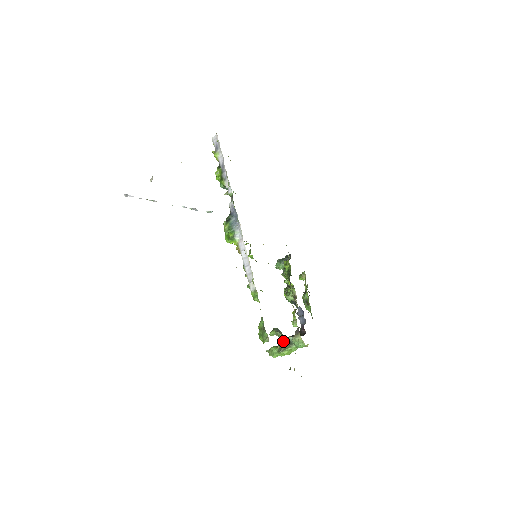
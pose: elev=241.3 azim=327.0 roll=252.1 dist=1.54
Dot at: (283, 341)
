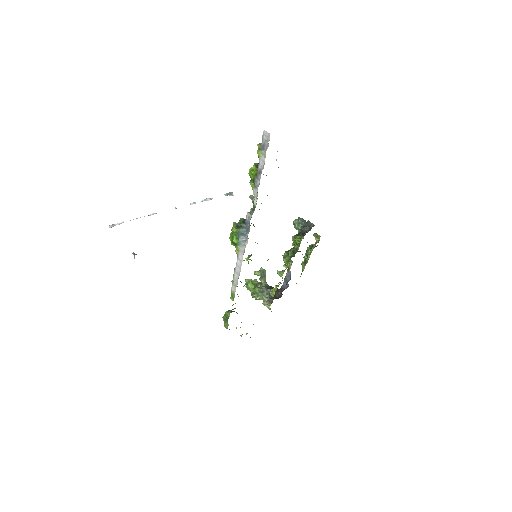
Dot at: (261, 286)
